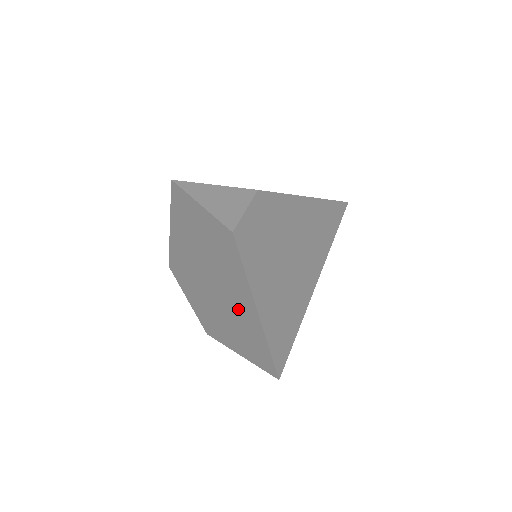
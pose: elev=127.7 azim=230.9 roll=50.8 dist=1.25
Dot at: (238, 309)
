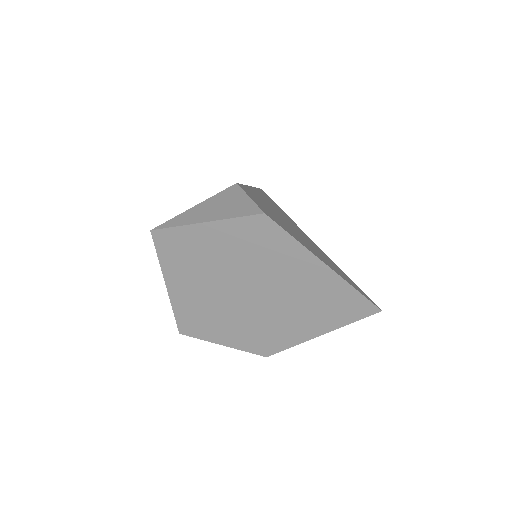
Dot at: (302, 288)
